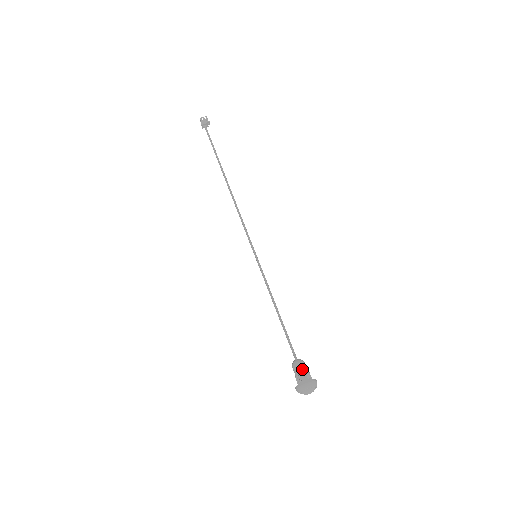
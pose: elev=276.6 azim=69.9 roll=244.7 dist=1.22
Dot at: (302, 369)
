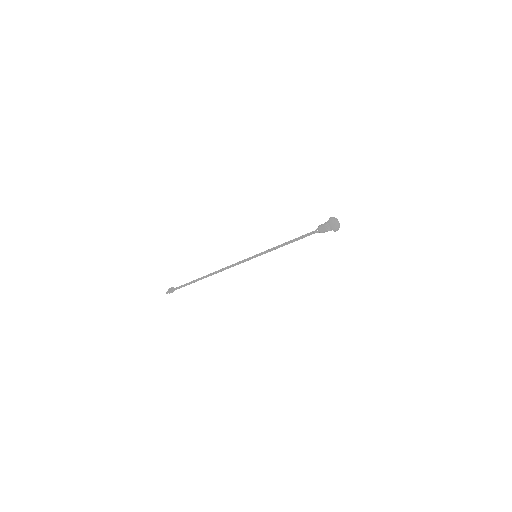
Dot at: (323, 224)
